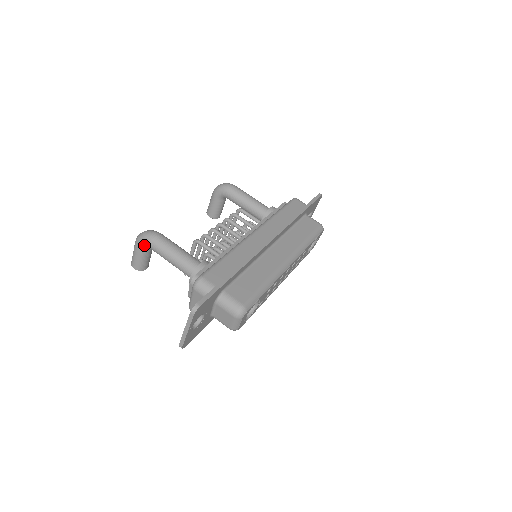
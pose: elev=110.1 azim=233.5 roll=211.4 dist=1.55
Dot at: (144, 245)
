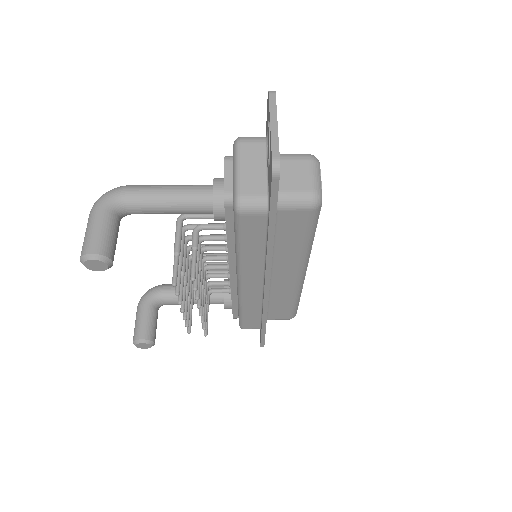
Dot at: (113, 198)
